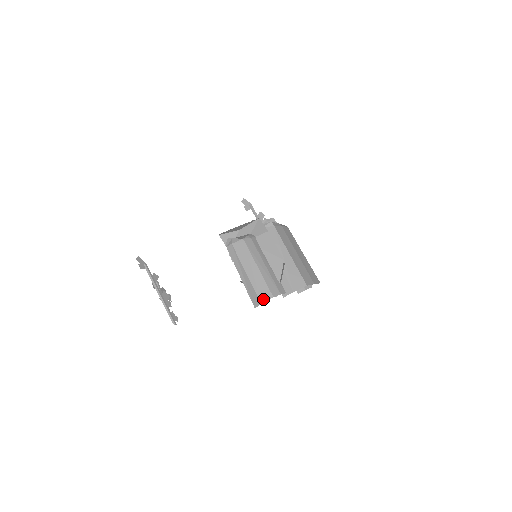
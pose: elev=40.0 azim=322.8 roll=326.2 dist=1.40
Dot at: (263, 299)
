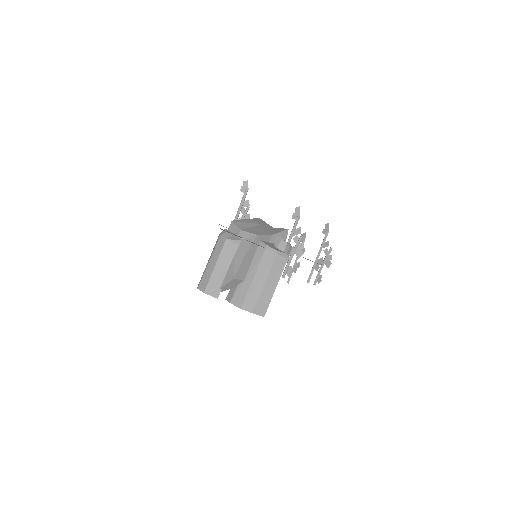
Dot at: (200, 287)
